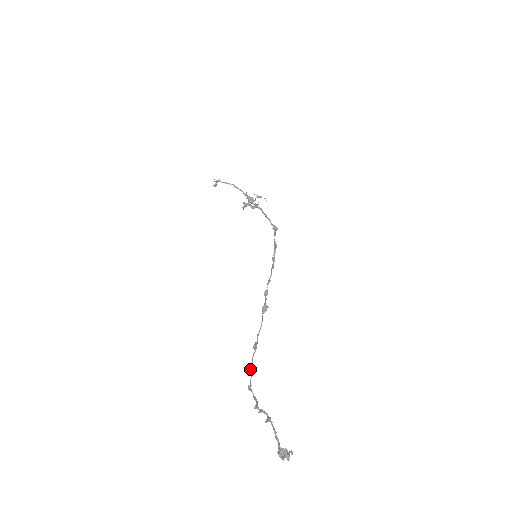
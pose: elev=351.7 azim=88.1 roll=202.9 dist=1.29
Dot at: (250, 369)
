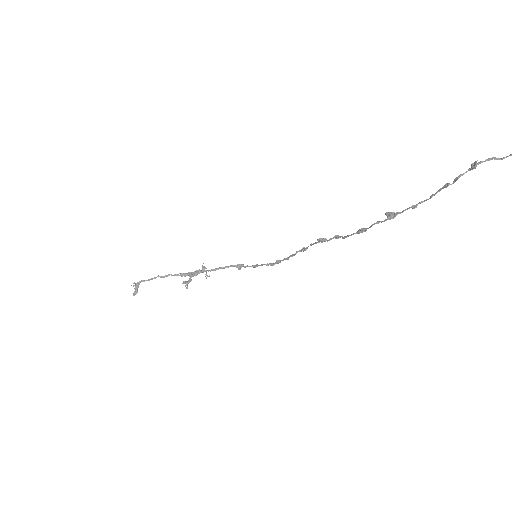
Dot at: (390, 212)
